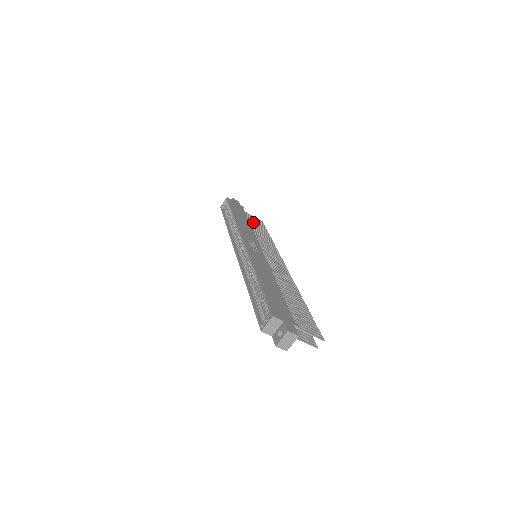
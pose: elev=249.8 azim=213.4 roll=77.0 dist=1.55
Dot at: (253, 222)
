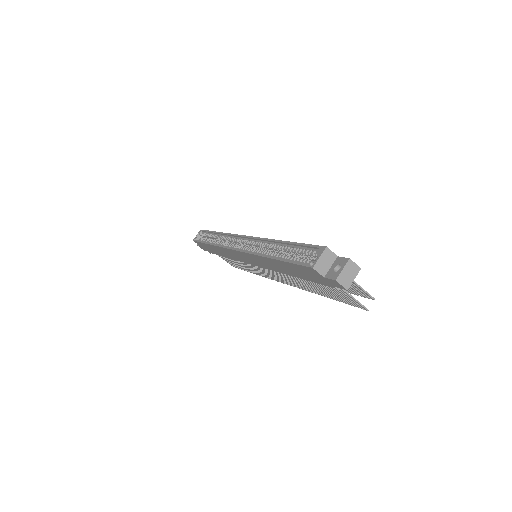
Dot at: occluded
